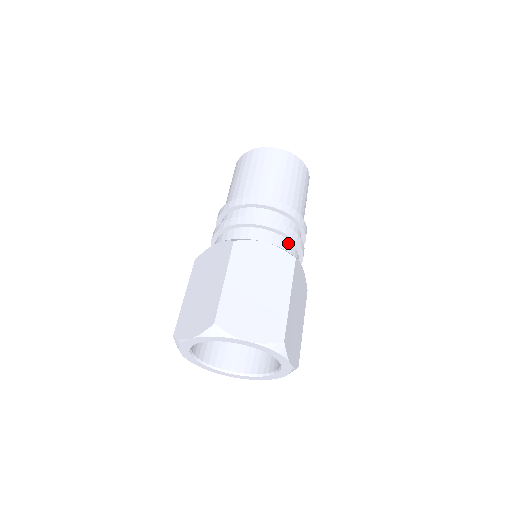
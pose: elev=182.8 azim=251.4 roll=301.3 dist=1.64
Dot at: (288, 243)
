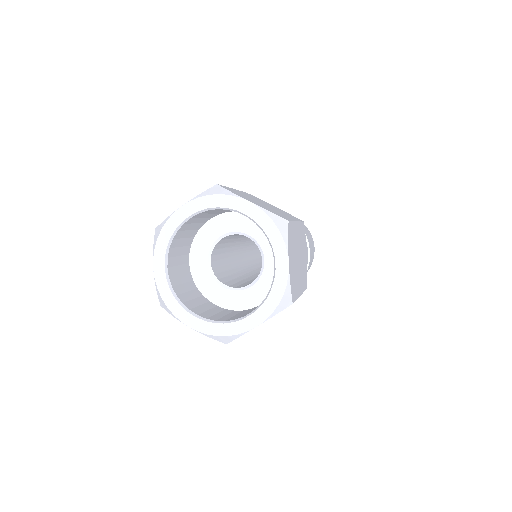
Dot at: occluded
